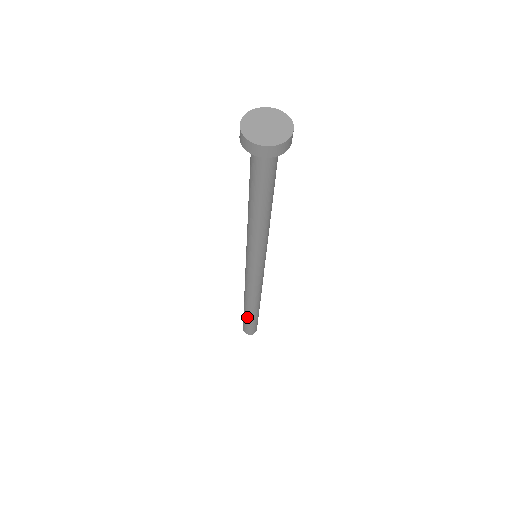
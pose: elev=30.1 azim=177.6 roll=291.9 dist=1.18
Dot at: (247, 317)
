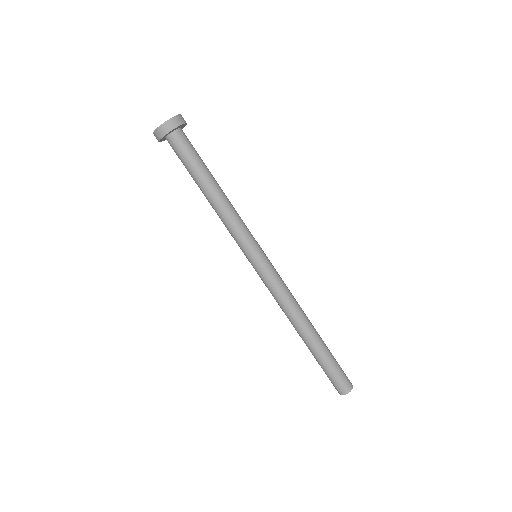
Dot at: (324, 353)
